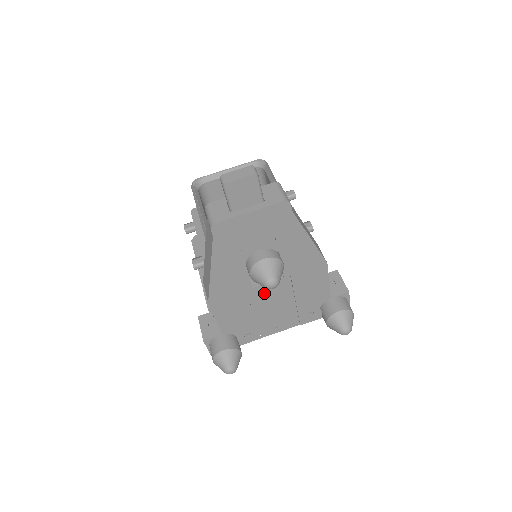
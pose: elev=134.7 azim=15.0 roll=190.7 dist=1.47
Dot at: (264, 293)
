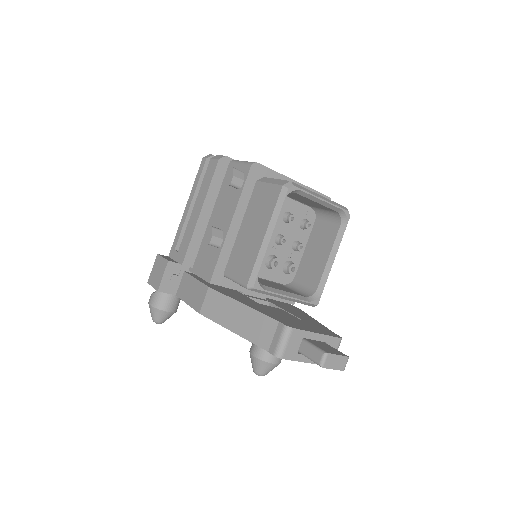
Dot at: occluded
